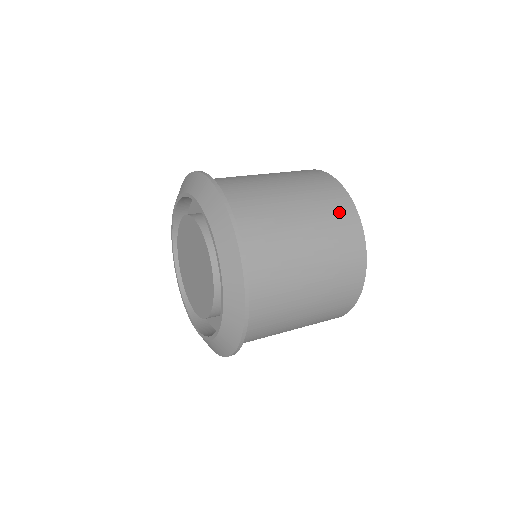
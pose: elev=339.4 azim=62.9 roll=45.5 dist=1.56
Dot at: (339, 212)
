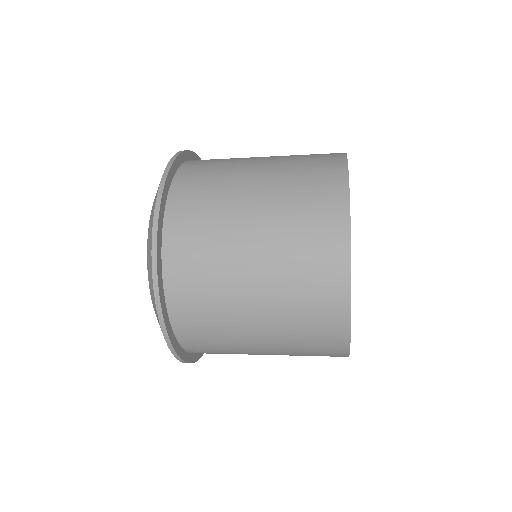
Dot at: (318, 194)
